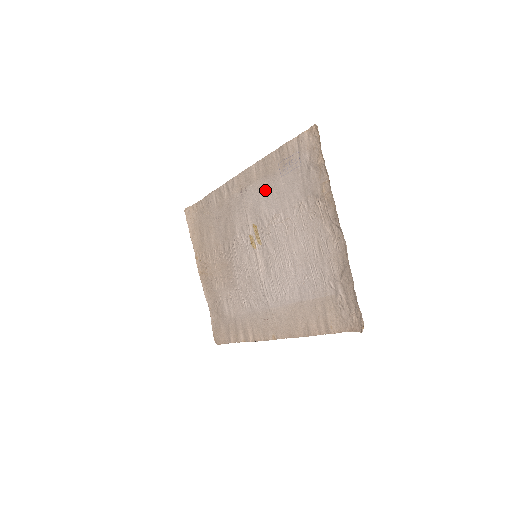
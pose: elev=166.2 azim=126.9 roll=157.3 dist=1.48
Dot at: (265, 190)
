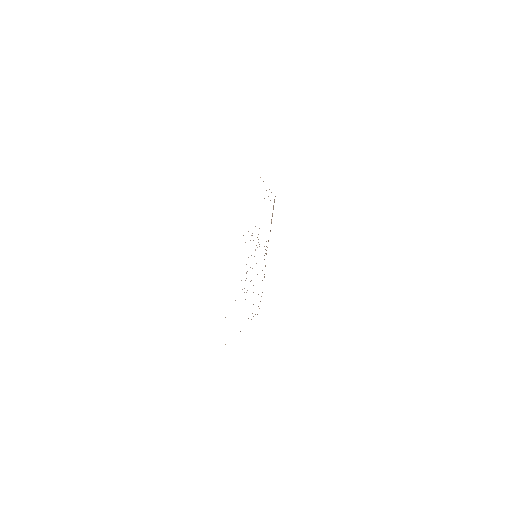
Dot at: occluded
